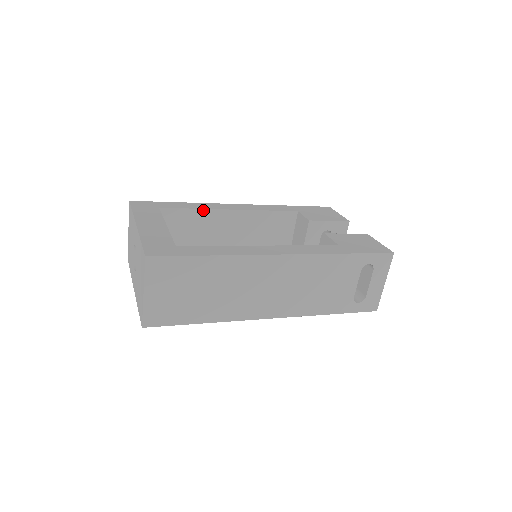
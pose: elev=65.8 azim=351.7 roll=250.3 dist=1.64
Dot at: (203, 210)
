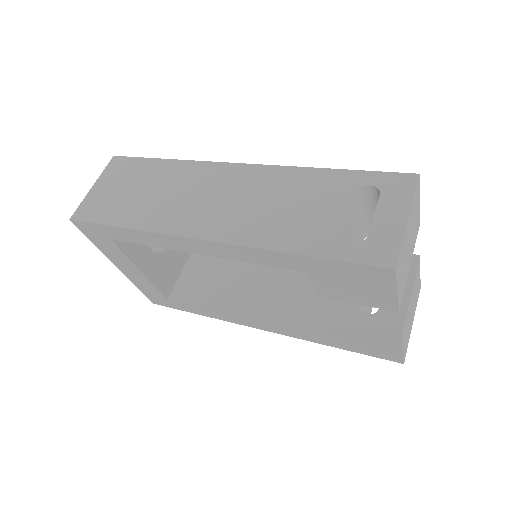
Dot at: occluded
